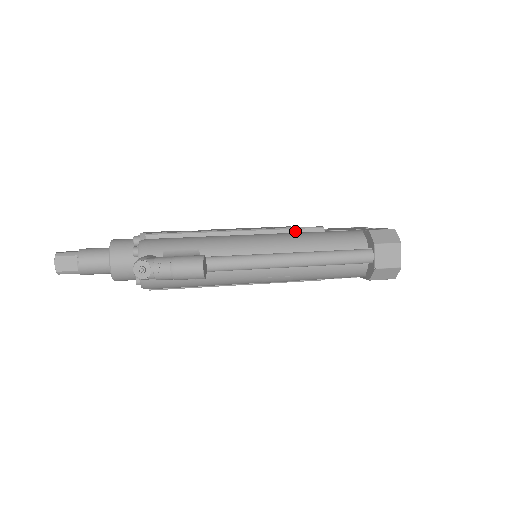
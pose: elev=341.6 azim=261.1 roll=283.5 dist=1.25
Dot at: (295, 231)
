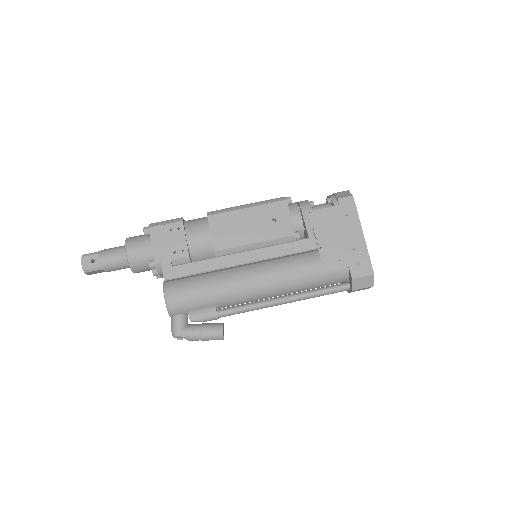
Dot at: (292, 255)
